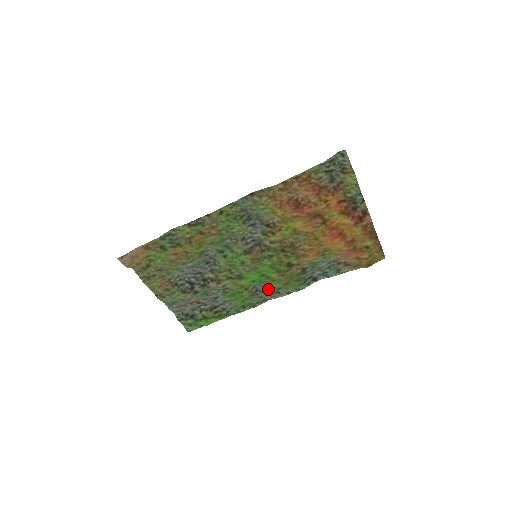
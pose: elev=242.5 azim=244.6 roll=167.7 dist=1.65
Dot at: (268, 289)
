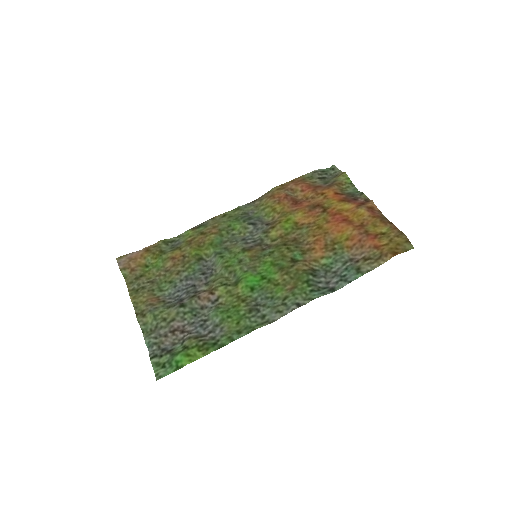
Dot at: (271, 302)
